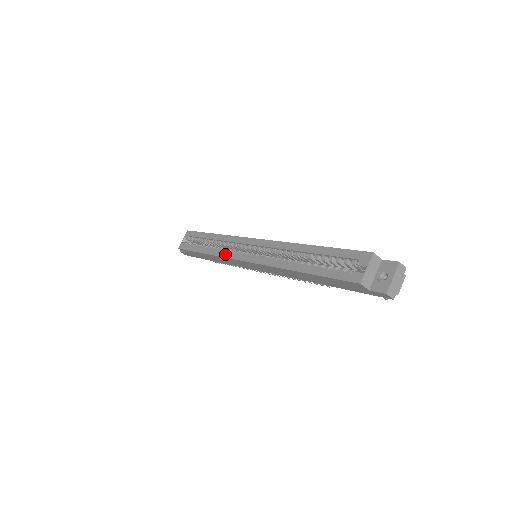
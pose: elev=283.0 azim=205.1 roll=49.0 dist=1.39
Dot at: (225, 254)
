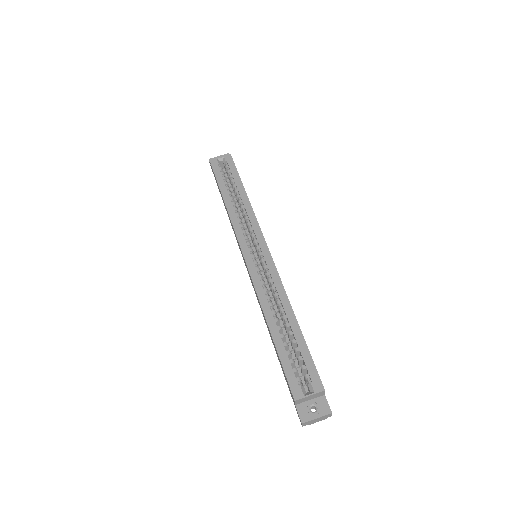
Dot at: (237, 227)
